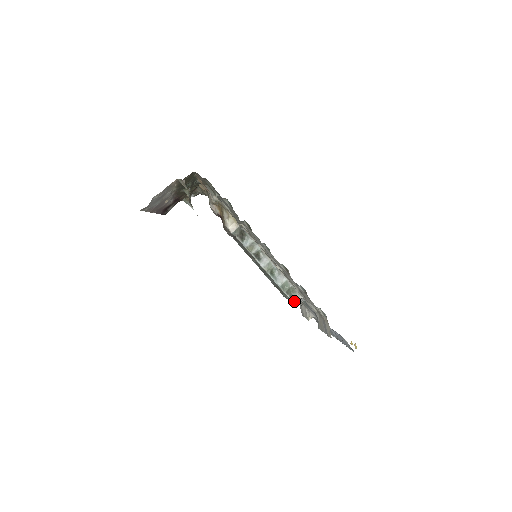
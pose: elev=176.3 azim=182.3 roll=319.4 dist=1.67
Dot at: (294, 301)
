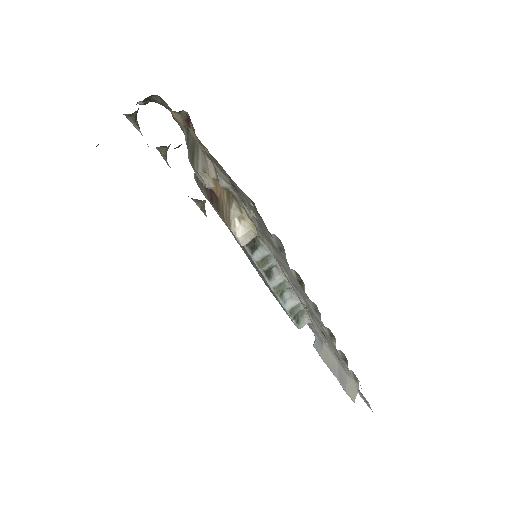
Dot at: (300, 327)
